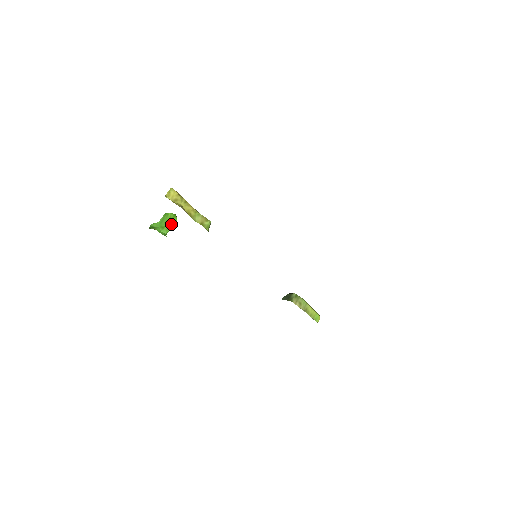
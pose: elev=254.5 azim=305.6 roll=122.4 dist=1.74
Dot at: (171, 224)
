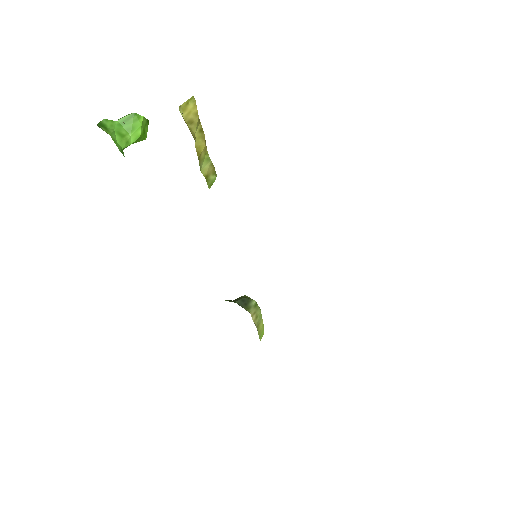
Dot at: (138, 136)
